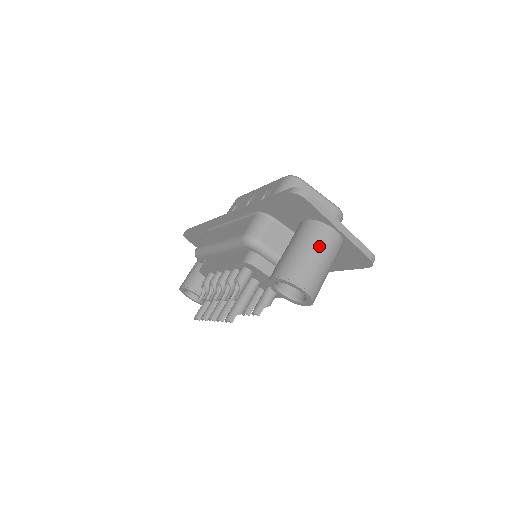
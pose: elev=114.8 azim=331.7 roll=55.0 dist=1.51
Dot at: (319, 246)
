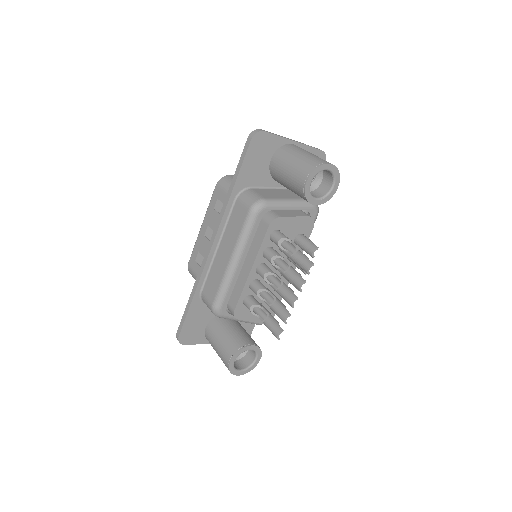
Dot at: (300, 150)
